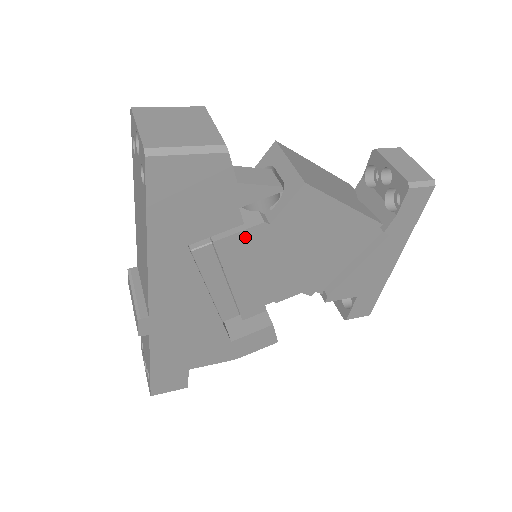
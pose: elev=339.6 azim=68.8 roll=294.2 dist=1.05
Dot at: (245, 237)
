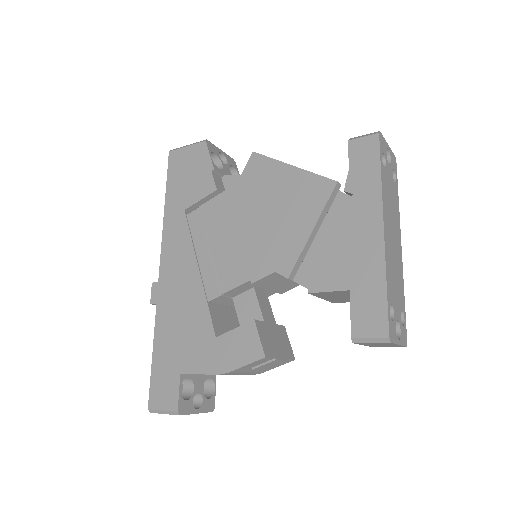
Dot at: (219, 202)
